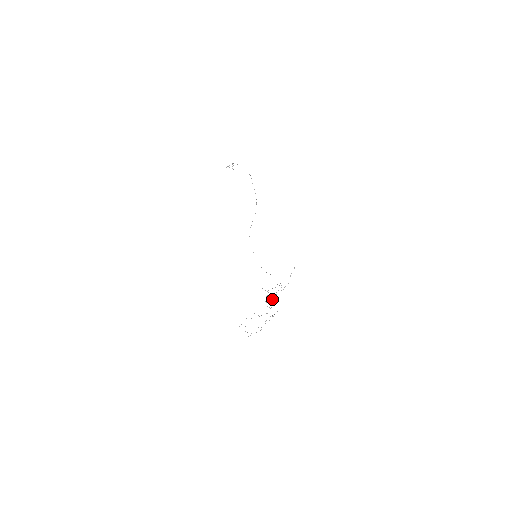
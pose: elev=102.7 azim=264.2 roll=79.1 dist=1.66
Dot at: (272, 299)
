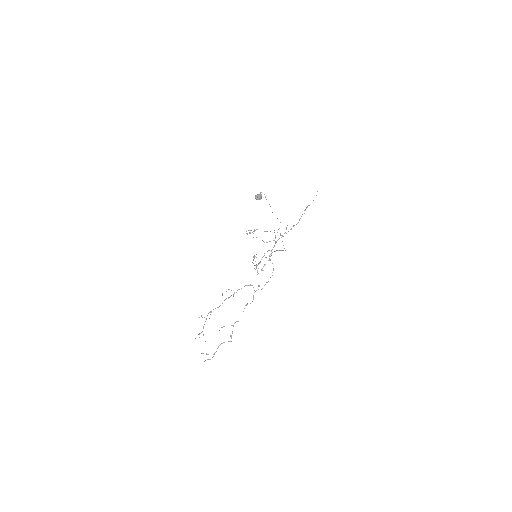
Dot at: occluded
